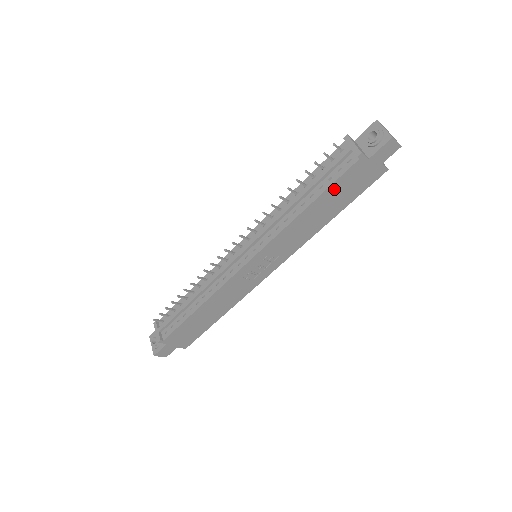
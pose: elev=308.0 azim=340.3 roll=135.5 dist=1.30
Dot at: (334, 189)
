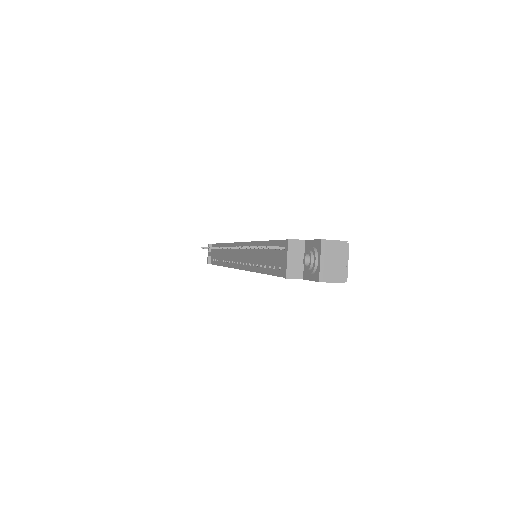
Dot at: occluded
